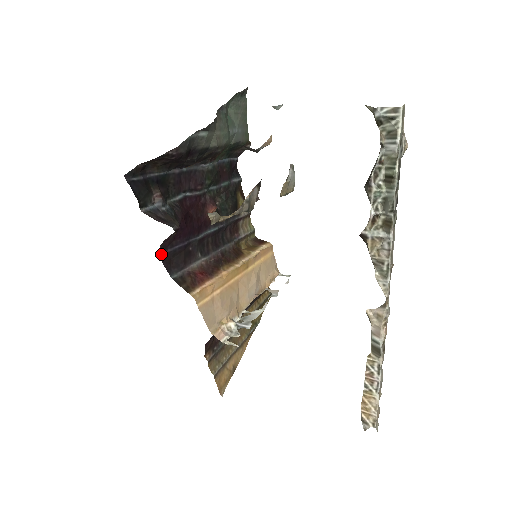
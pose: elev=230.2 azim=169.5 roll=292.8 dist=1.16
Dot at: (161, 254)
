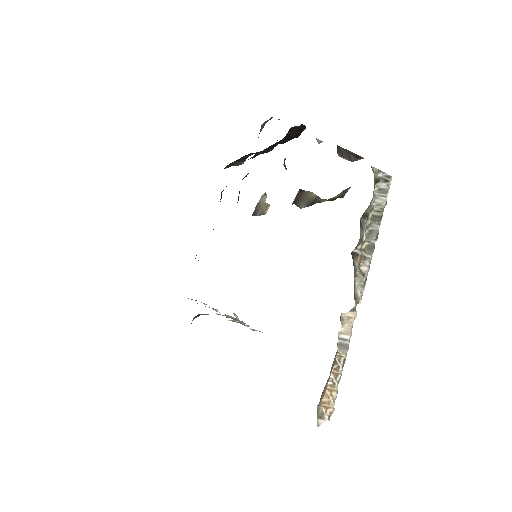
Dot at: occluded
